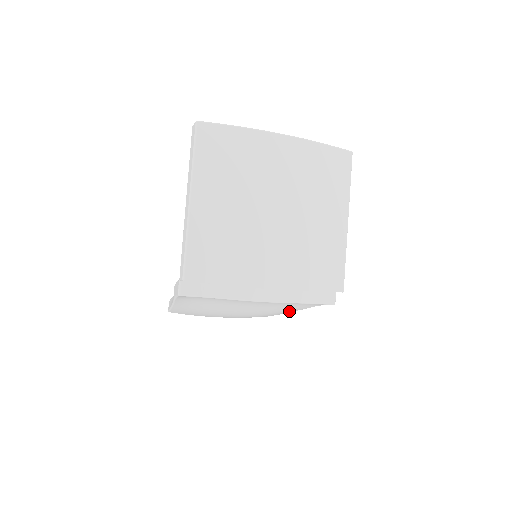
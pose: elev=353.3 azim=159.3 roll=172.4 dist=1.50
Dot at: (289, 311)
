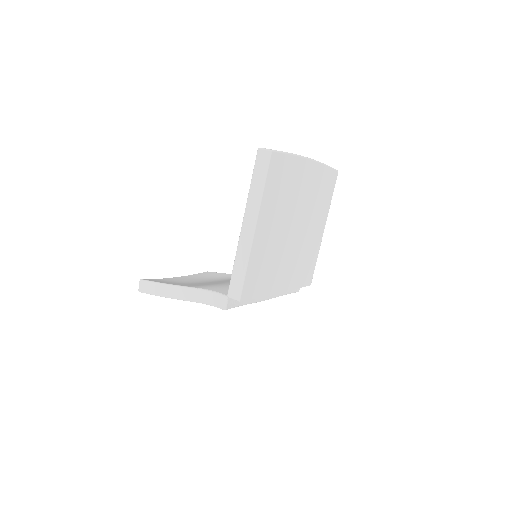
Dot at: occluded
